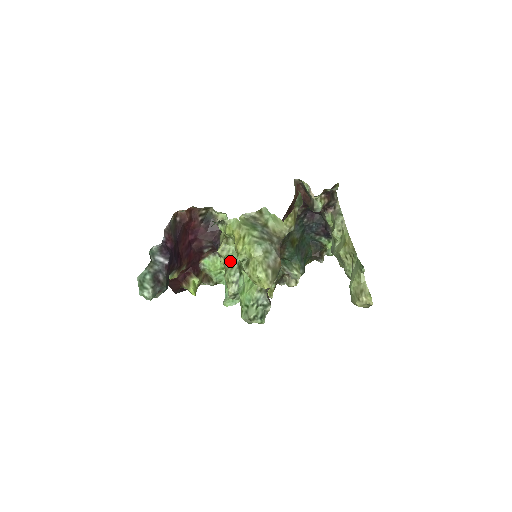
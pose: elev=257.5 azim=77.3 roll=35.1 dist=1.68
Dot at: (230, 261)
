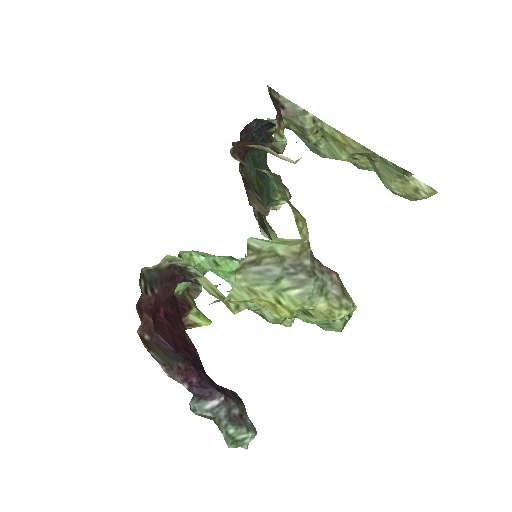
Dot at: (258, 307)
